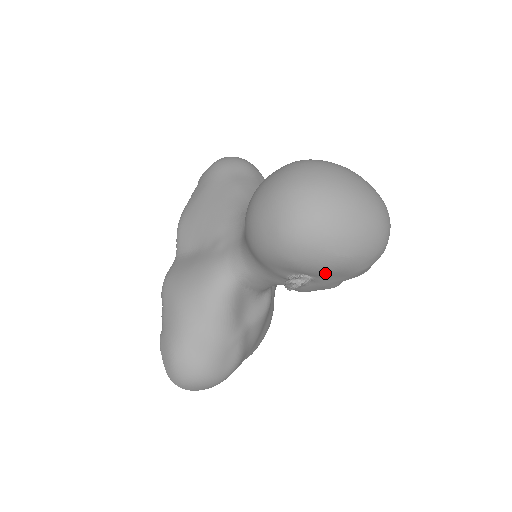
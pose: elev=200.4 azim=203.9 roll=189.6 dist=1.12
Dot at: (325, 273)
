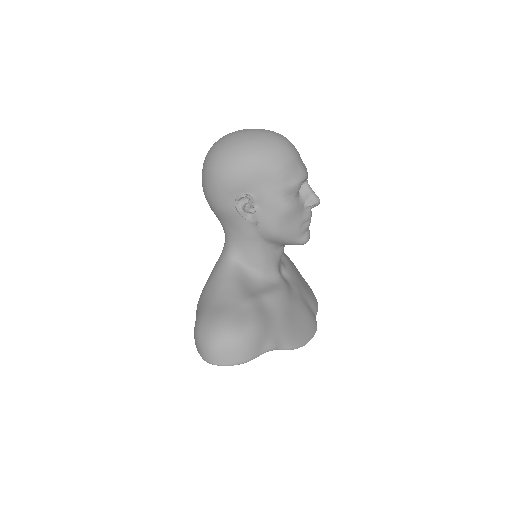
Dot at: (250, 179)
